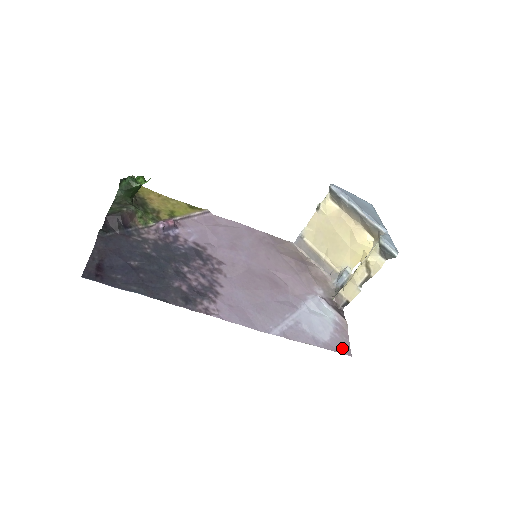
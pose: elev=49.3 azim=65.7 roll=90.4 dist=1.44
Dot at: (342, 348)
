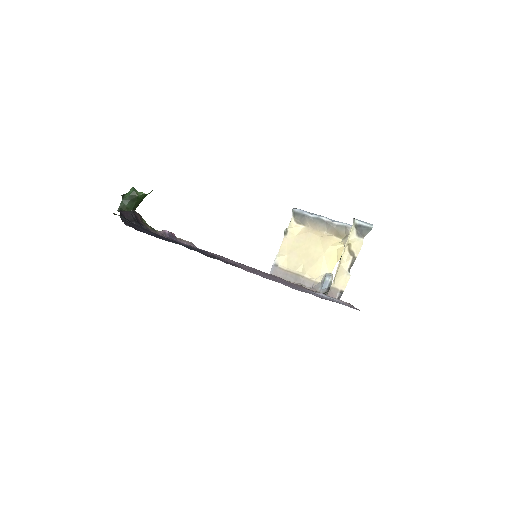
Dot at: occluded
